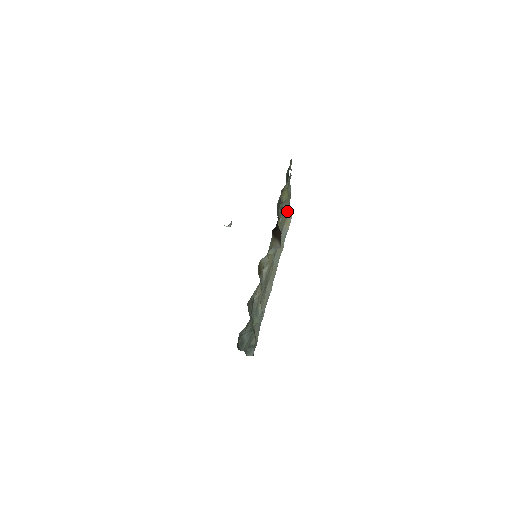
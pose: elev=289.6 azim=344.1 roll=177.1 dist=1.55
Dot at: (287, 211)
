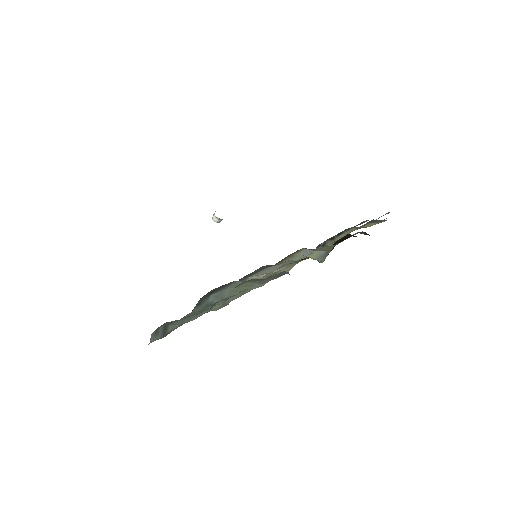
Dot at: occluded
